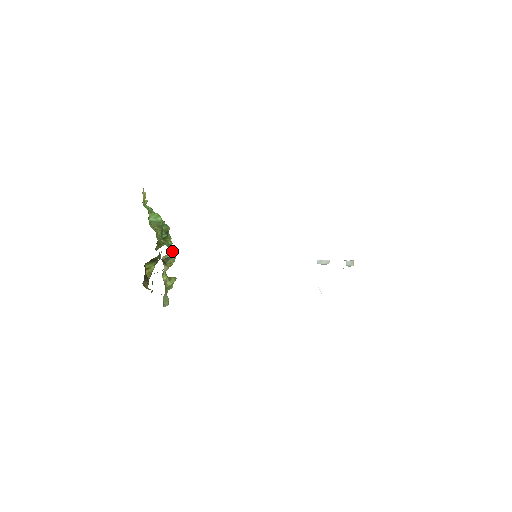
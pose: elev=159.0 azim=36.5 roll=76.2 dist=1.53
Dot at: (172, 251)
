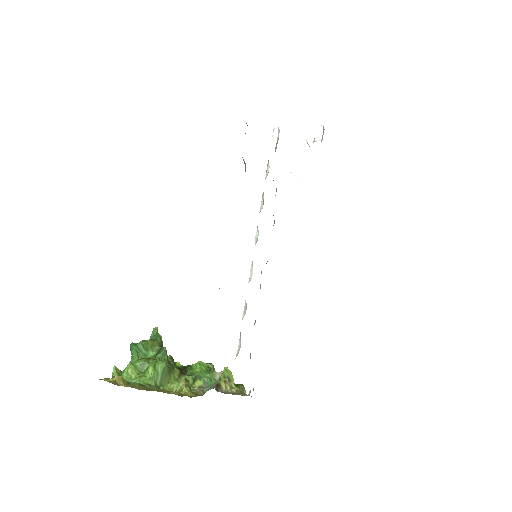
Dot at: (208, 369)
